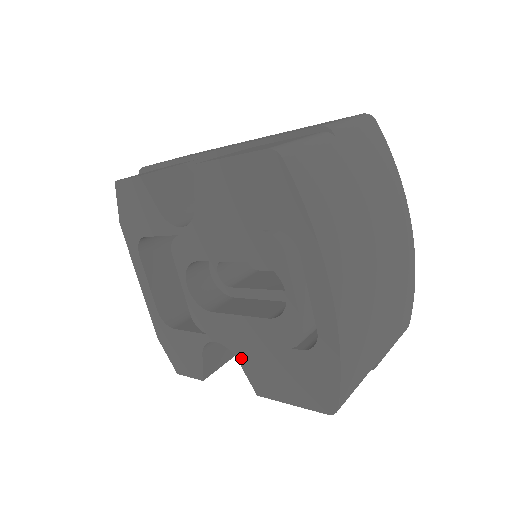
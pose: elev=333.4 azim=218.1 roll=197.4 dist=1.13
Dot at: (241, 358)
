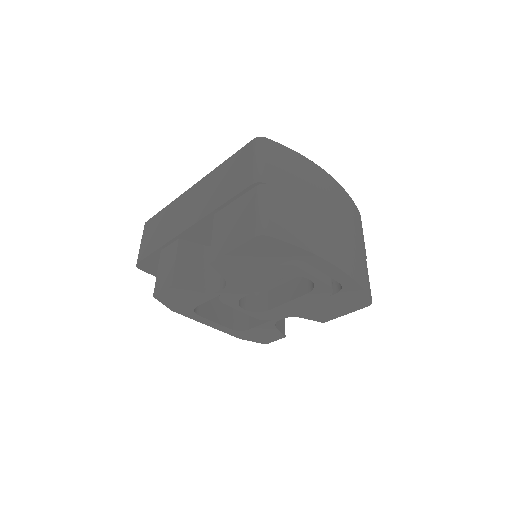
Dot at: (302, 316)
